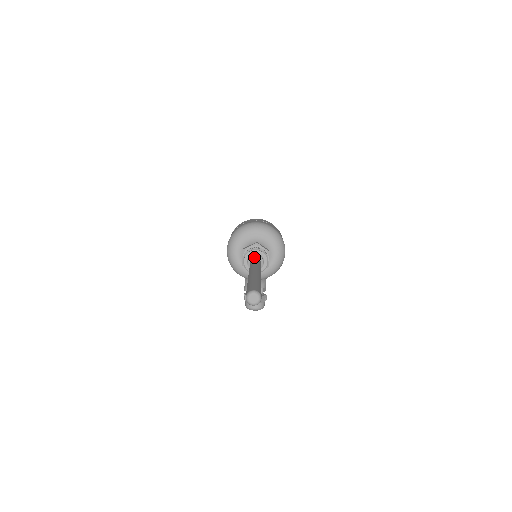
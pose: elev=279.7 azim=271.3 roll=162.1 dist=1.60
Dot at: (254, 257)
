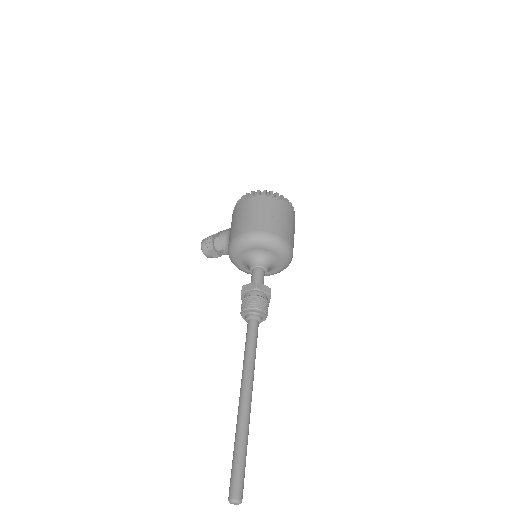
Dot at: (257, 321)
